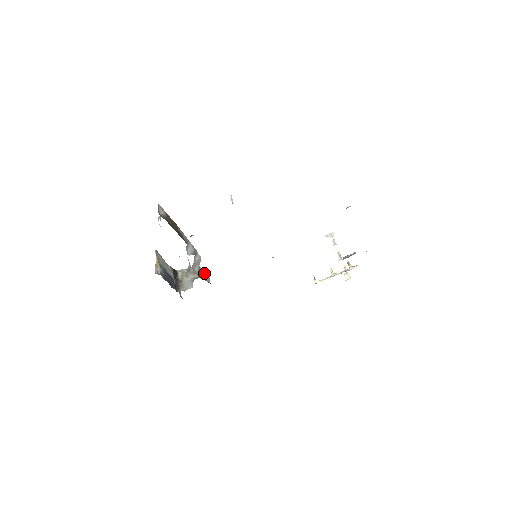
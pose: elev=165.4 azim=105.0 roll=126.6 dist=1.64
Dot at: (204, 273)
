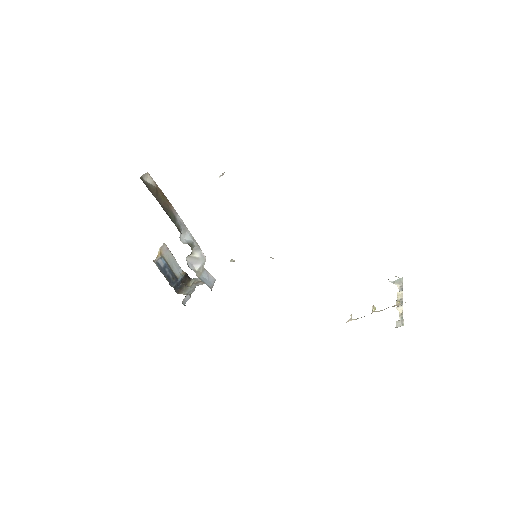
Dot at: (208, 277)
